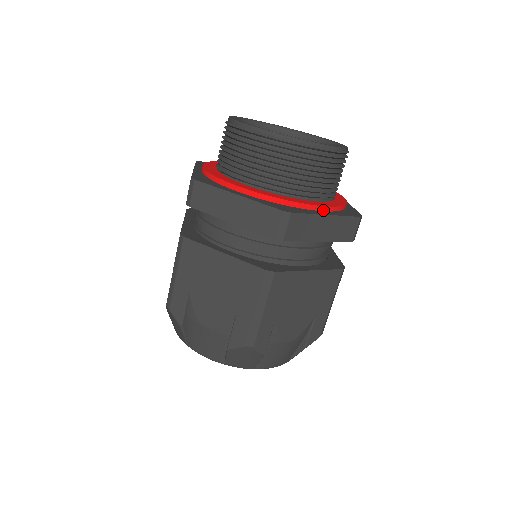
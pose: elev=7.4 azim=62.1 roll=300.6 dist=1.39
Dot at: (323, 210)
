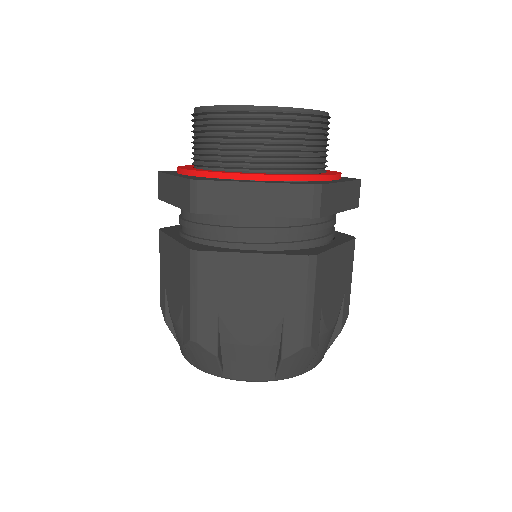
Dot at: (256, 179)
